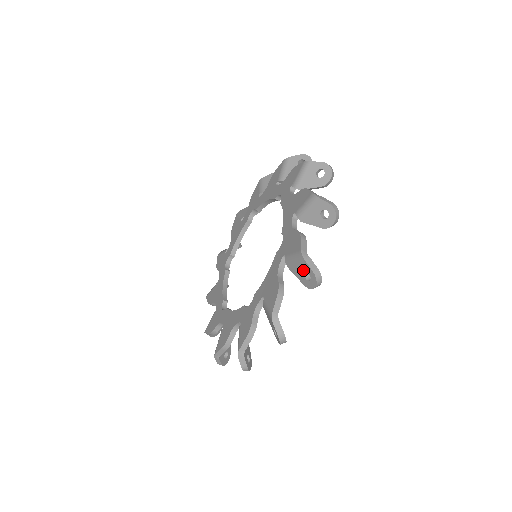
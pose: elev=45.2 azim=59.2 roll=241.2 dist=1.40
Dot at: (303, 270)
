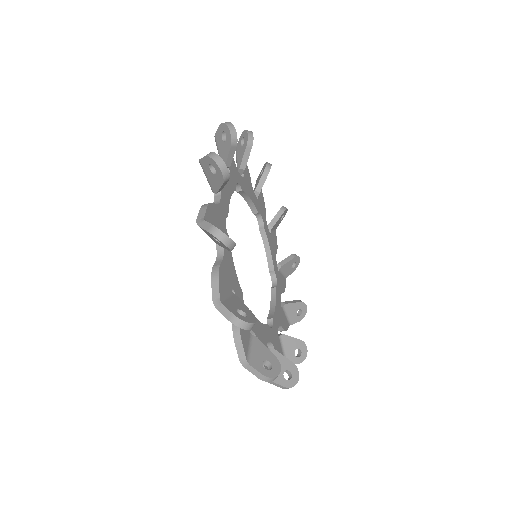
Dot at: occluded
